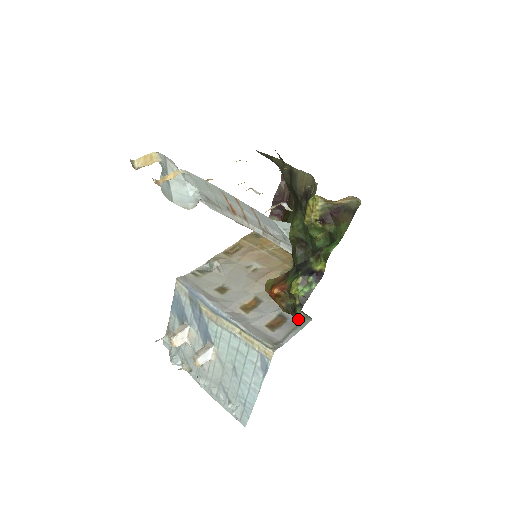
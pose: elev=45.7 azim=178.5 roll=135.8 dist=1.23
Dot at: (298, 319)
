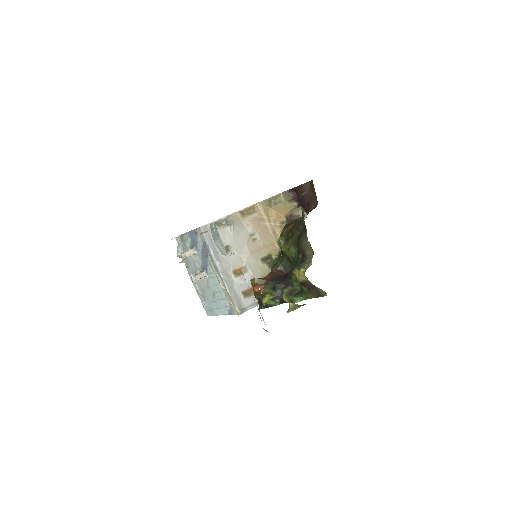
Dot at: occluded
